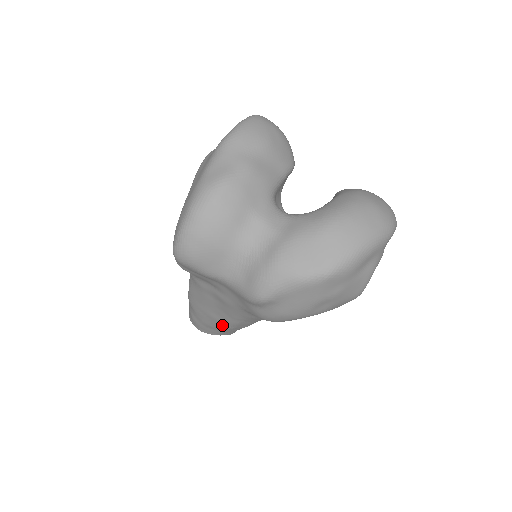
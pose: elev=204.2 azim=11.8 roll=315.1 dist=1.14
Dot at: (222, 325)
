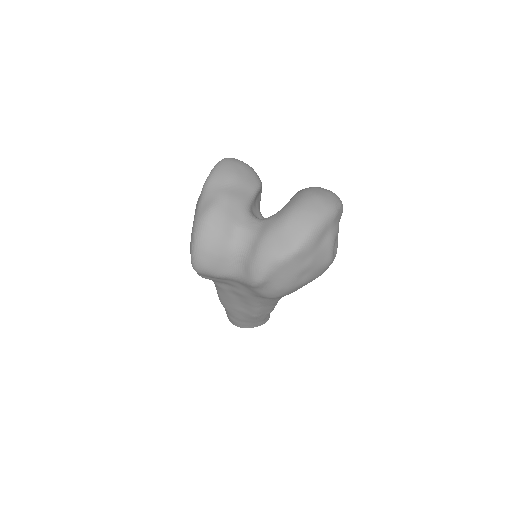
Dot at: (250, 316)
